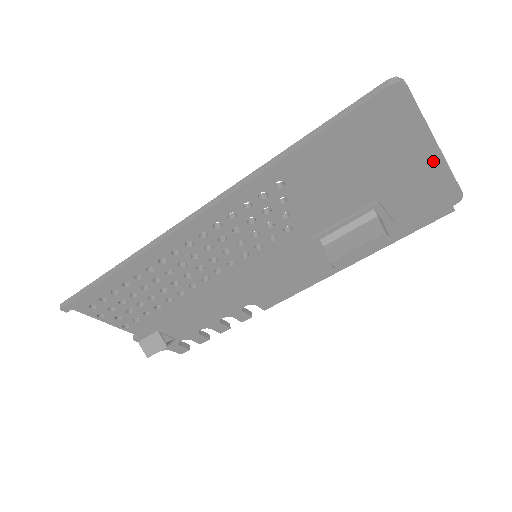
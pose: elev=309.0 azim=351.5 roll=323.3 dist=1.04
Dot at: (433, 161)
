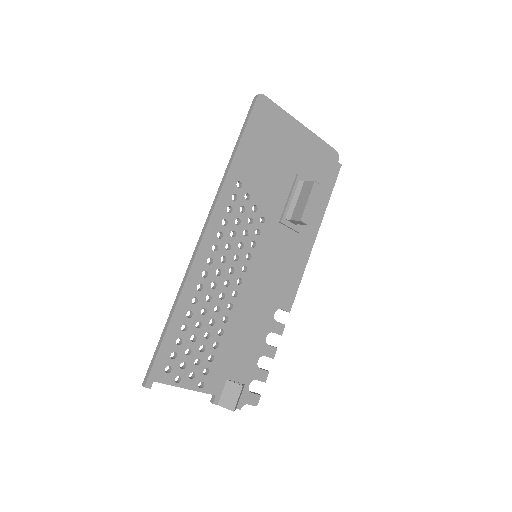
Dot at: (307, 135)
